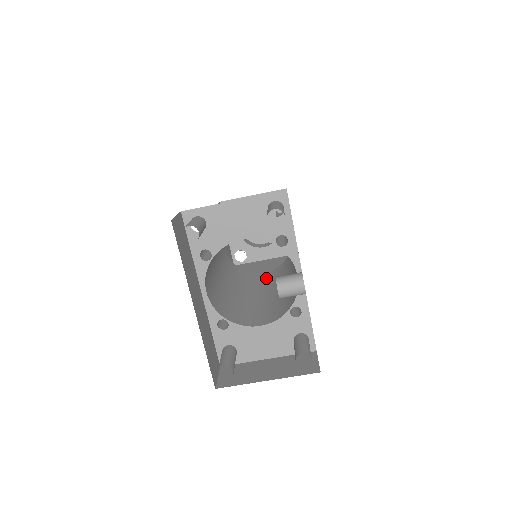
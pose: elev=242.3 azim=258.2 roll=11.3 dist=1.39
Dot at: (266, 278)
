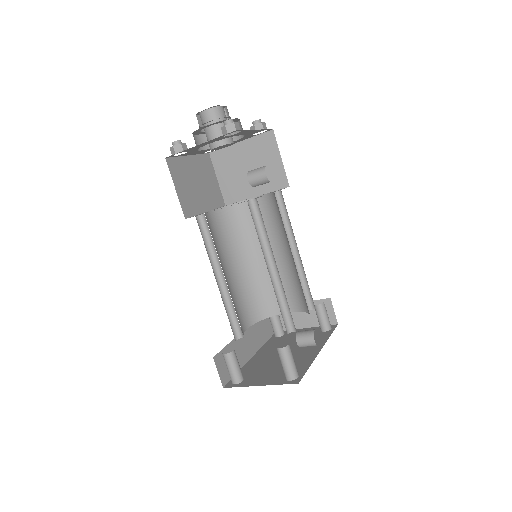
Dot at: (262, 216)
